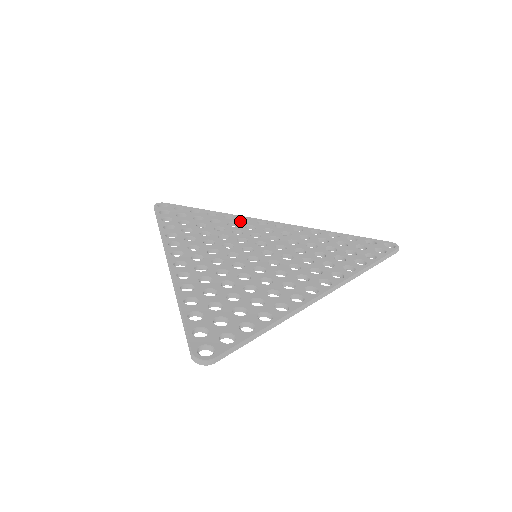
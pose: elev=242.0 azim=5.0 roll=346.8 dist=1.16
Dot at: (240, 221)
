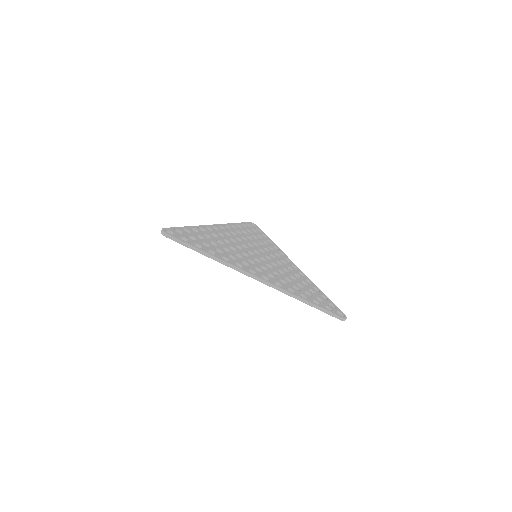
Dot at: (278, 251)
